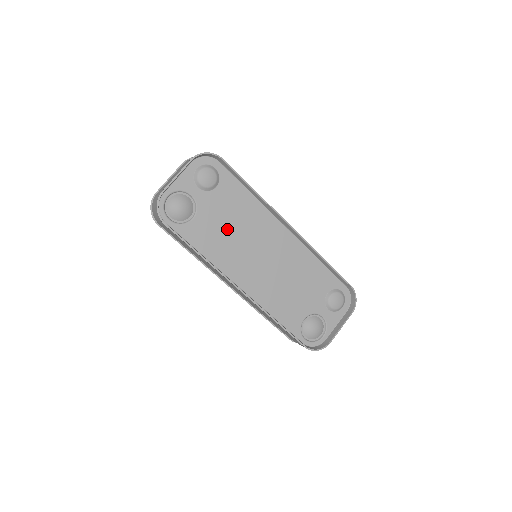
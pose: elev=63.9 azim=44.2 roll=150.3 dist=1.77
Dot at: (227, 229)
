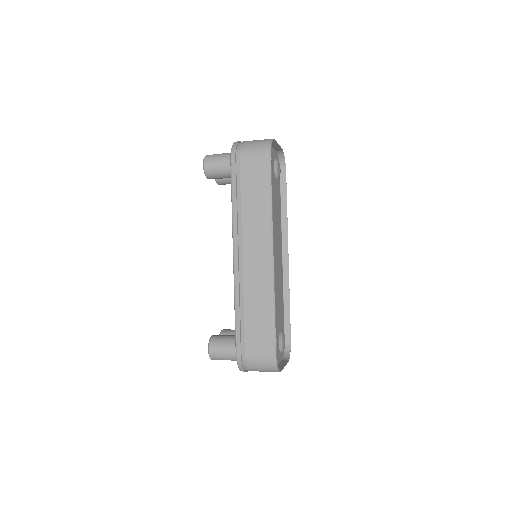
Dot at: (273, 210)
